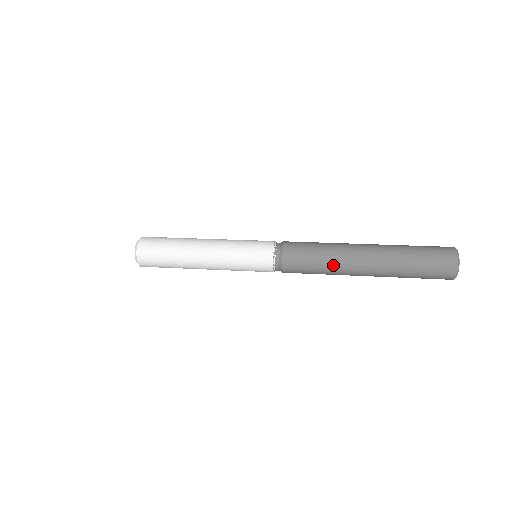
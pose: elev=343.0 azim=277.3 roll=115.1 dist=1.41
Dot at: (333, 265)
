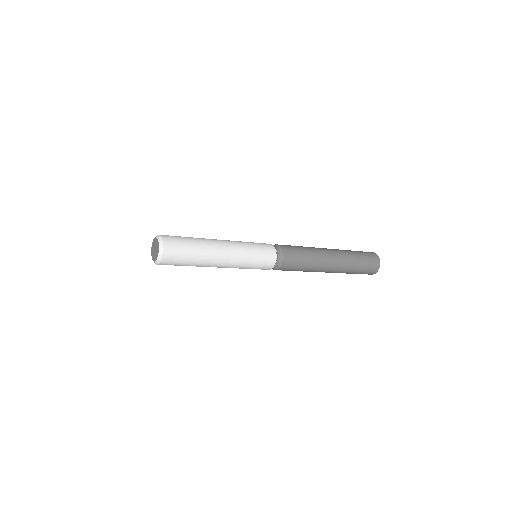
Dot at: (313, 250)
